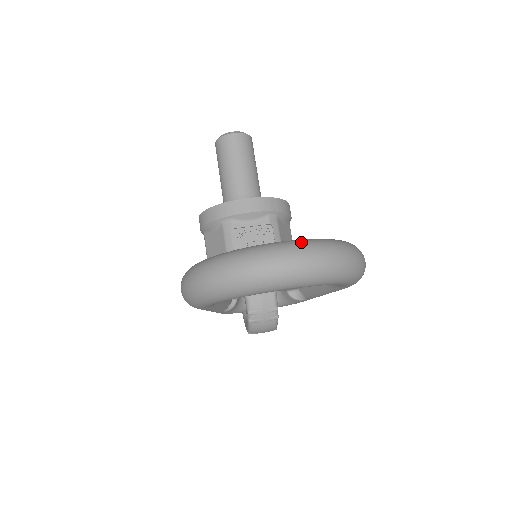
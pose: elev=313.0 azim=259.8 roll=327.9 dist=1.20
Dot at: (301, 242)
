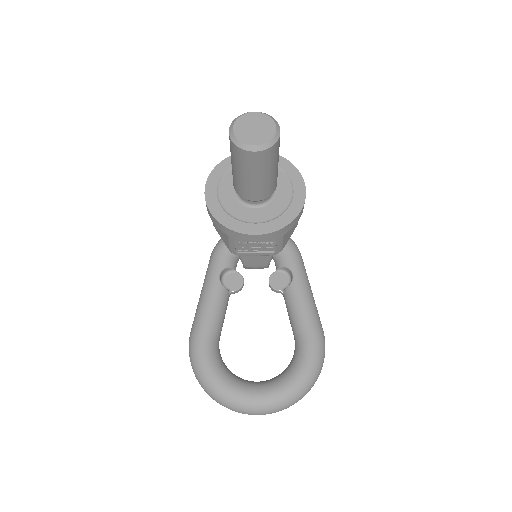
Dot at: (270, 406)
